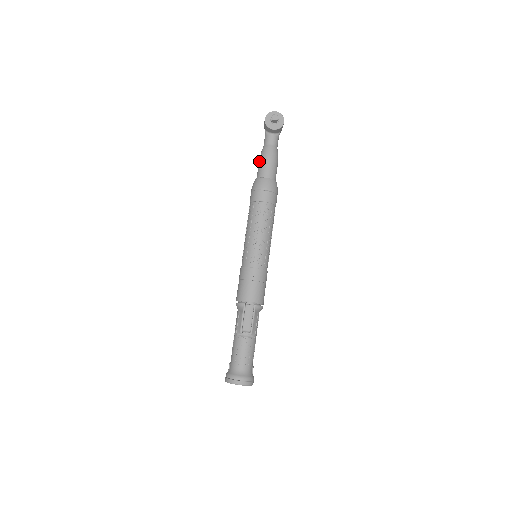
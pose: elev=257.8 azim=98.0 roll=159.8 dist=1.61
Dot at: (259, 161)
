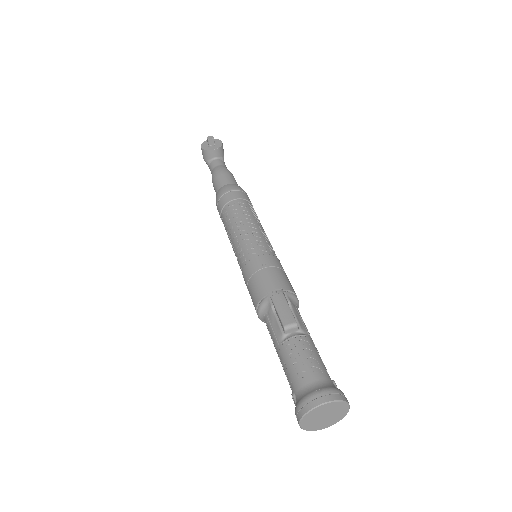
Dot at: (213, 183)
